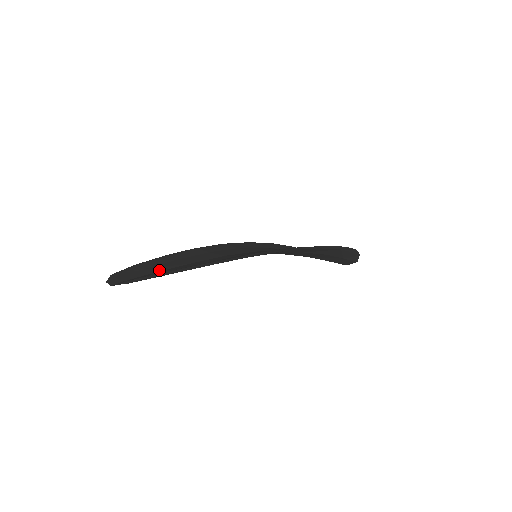
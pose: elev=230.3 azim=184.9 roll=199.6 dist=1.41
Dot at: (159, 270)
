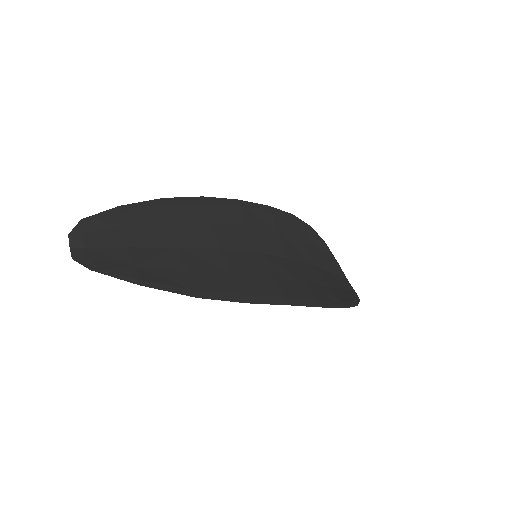
Dot at: (136, 244)
